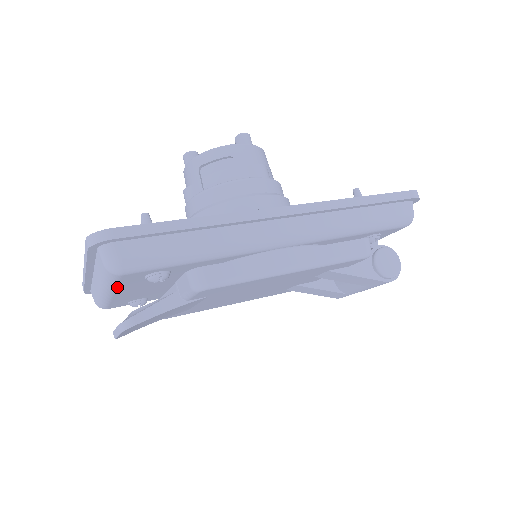
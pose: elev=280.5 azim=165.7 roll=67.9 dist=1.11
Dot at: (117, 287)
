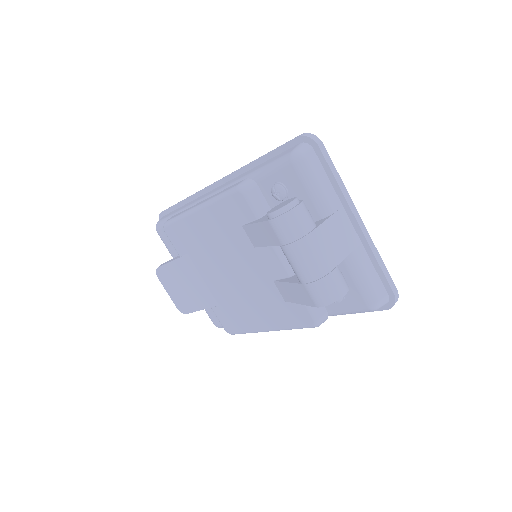
Dot at: occluded
